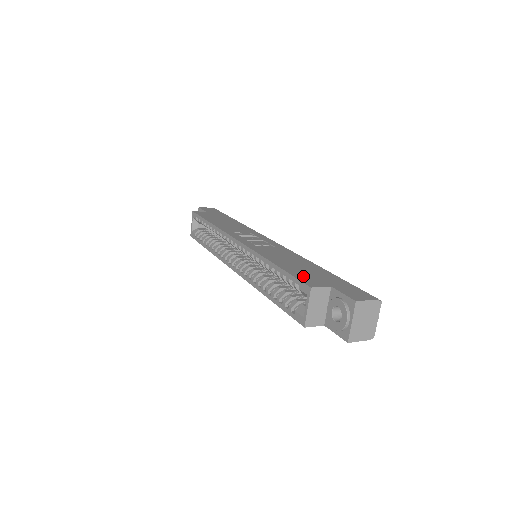
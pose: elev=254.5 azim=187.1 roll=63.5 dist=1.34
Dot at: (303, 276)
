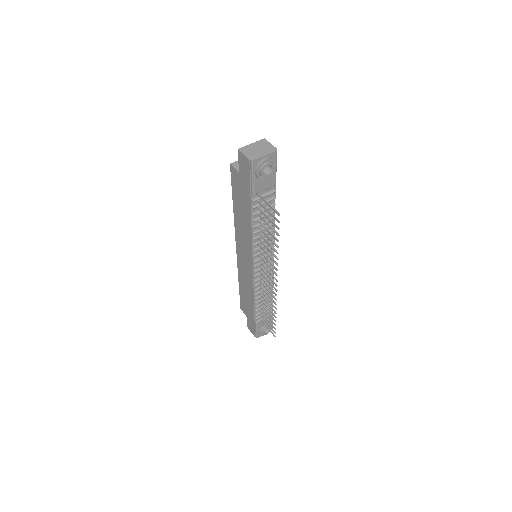
Dot at: occluded
